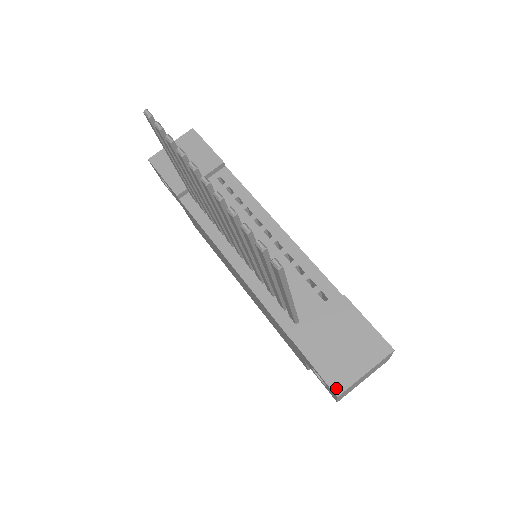
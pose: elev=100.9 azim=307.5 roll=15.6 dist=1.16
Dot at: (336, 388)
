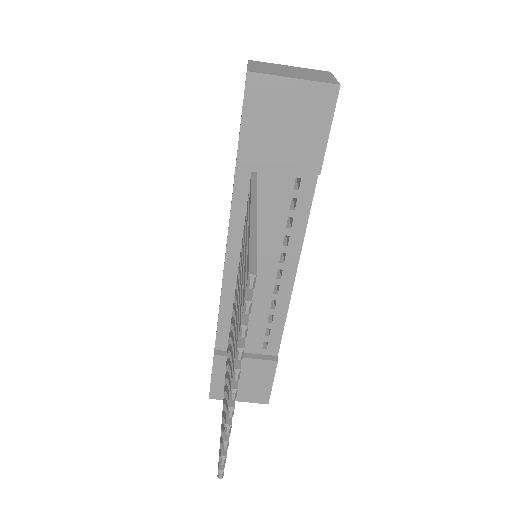
Dot at: (213, 395)
